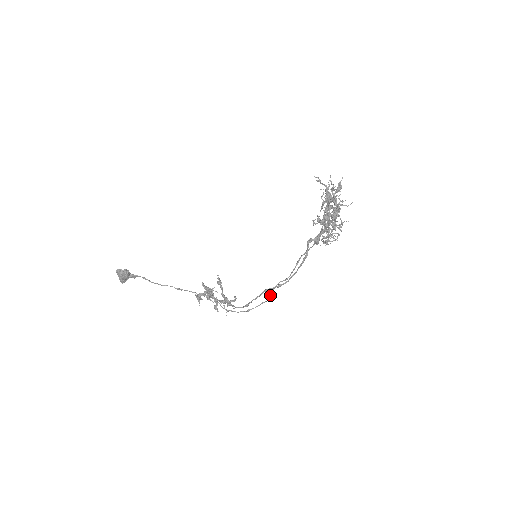
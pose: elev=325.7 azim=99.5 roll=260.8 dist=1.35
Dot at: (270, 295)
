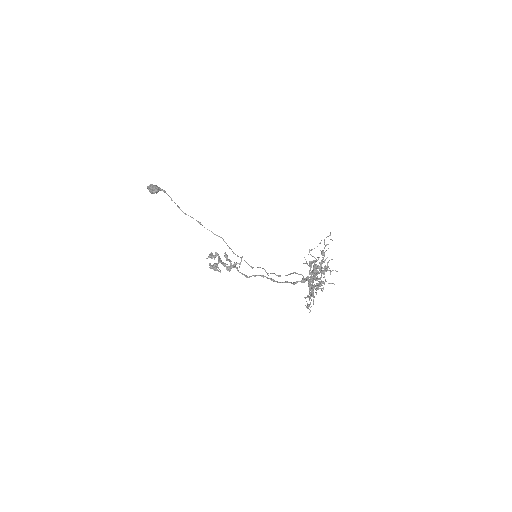
Dot at: occluded
